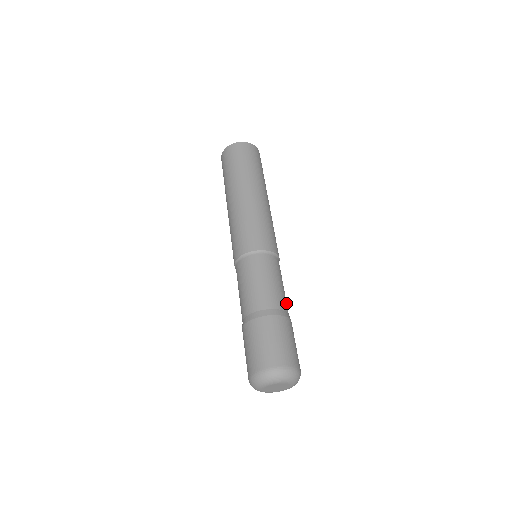
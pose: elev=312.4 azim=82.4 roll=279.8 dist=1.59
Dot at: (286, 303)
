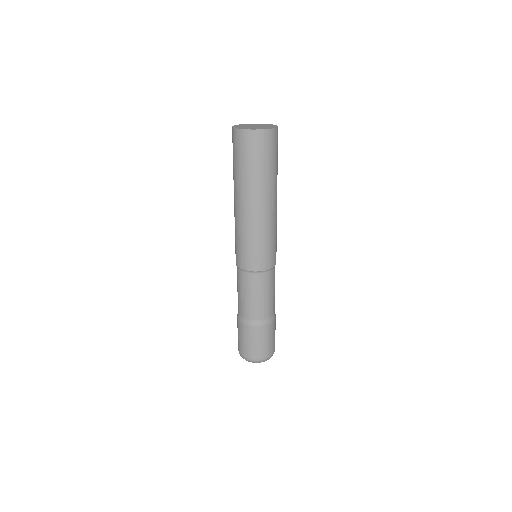
Dot at: (274, 305)
